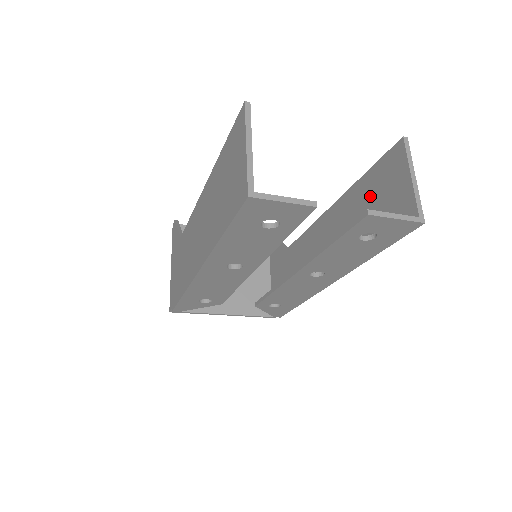
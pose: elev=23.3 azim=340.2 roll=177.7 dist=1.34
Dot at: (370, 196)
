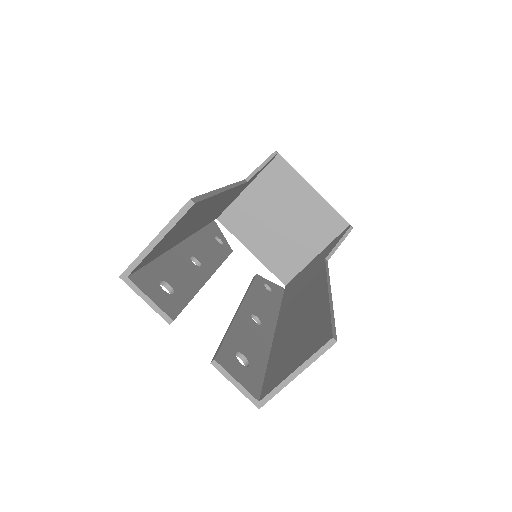
Dot at: (307, 331)
